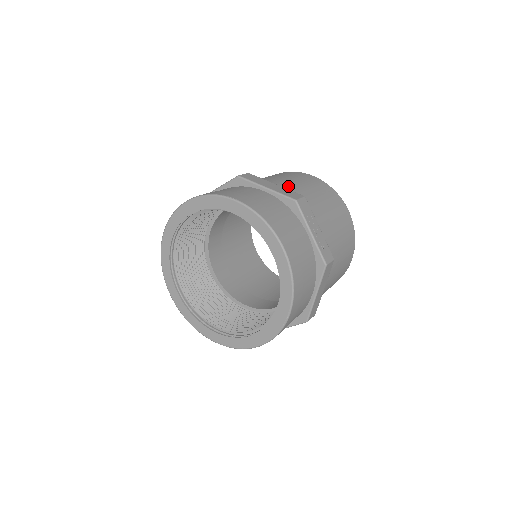
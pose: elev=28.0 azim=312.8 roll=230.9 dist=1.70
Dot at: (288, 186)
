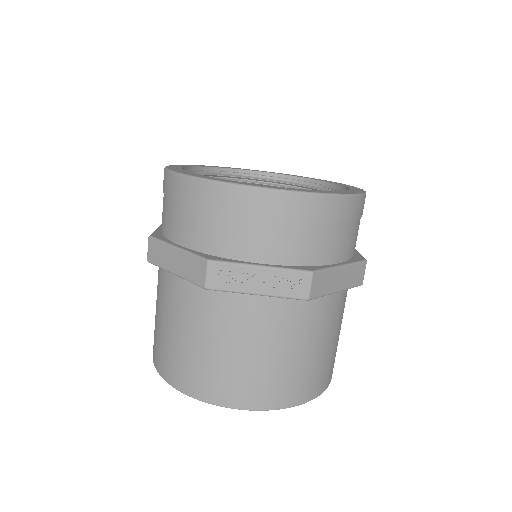
Dot at: occluded
